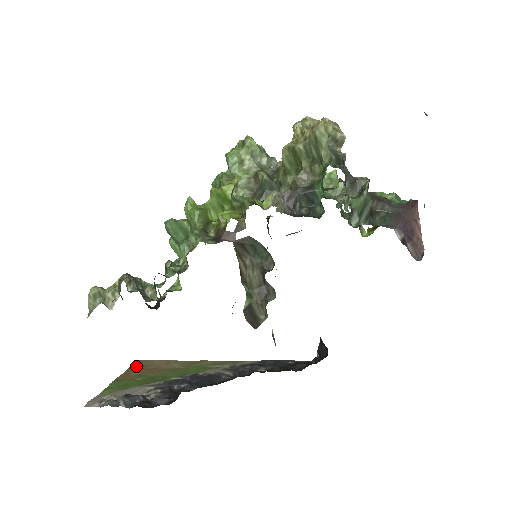
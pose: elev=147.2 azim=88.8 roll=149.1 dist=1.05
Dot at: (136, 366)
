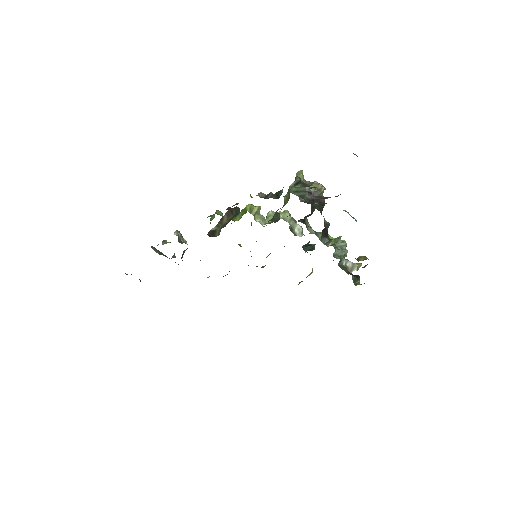
Dot at: occluded
